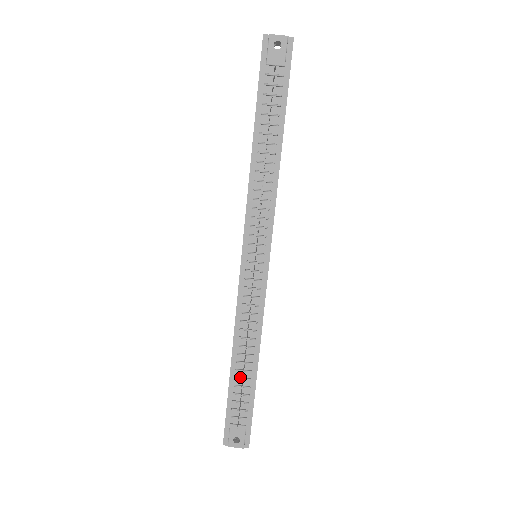
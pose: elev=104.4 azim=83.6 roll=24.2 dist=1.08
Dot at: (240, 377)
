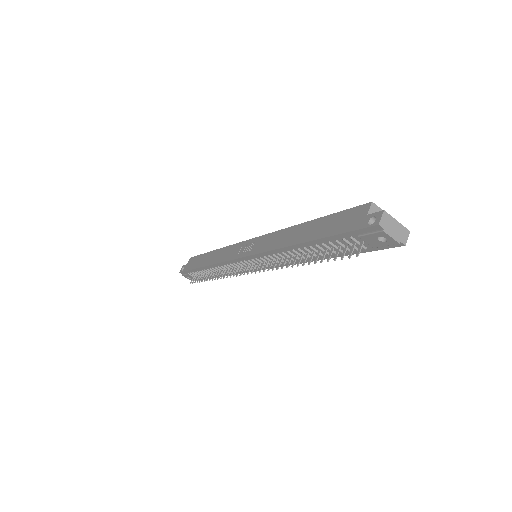
Dot at: (206, 272)
